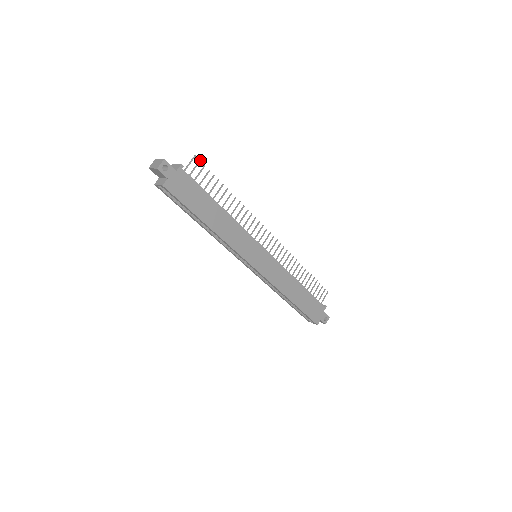
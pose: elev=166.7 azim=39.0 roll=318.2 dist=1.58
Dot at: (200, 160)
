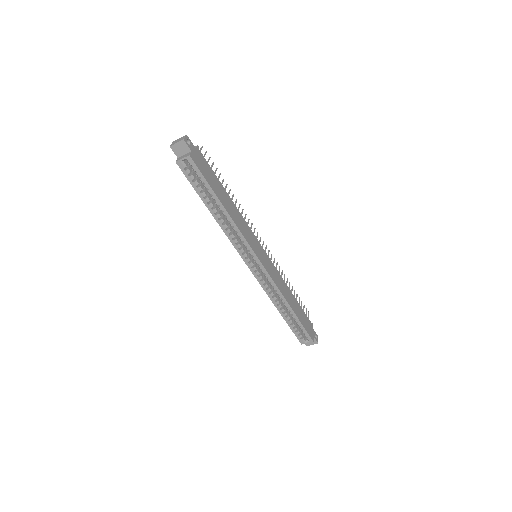
Dot at: (206, 151)
